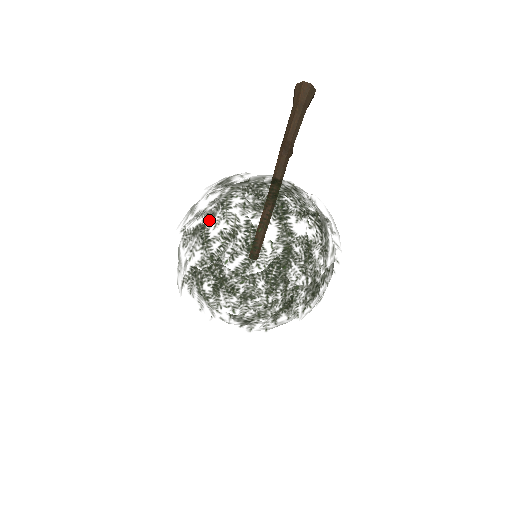
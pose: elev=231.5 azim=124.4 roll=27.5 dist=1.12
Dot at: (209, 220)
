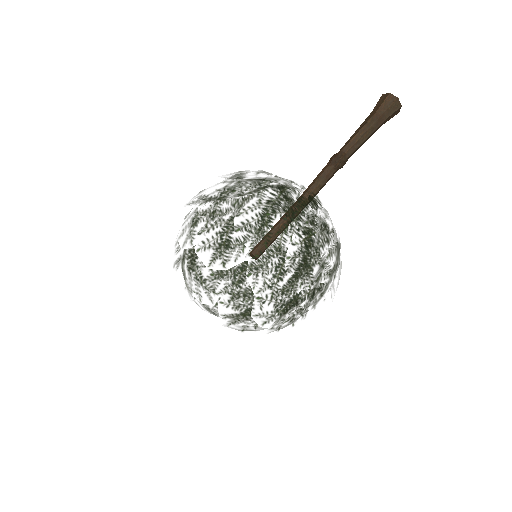
Dot at: (203, 206)
